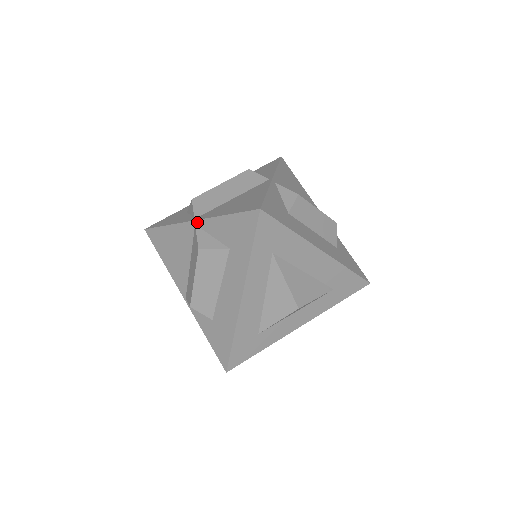
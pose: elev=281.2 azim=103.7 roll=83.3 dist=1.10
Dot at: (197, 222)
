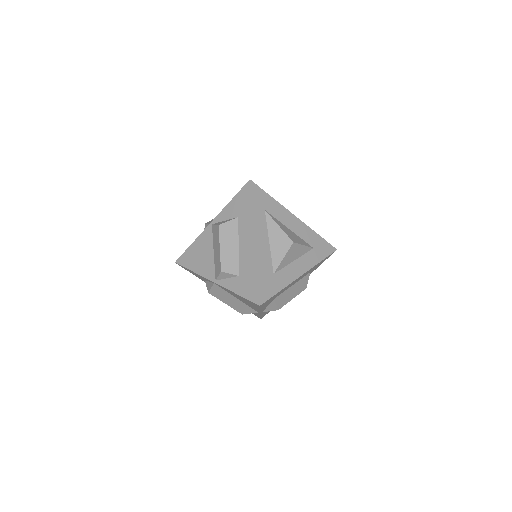
Dot at: (213, 221)
